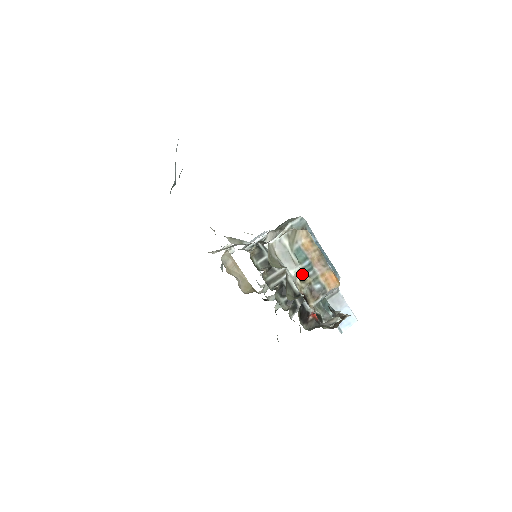
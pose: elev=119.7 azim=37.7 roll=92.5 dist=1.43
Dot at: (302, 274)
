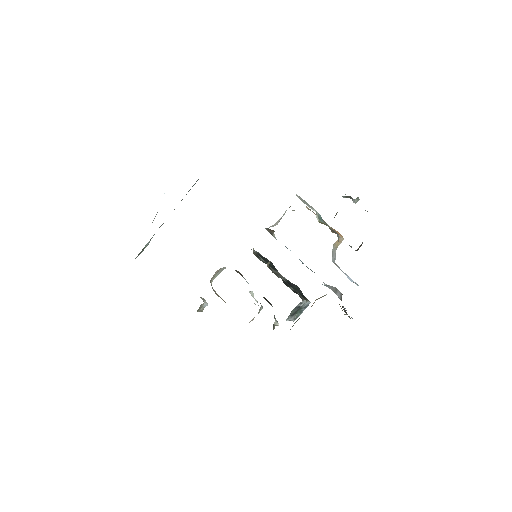
Dot at: (319, 219)
